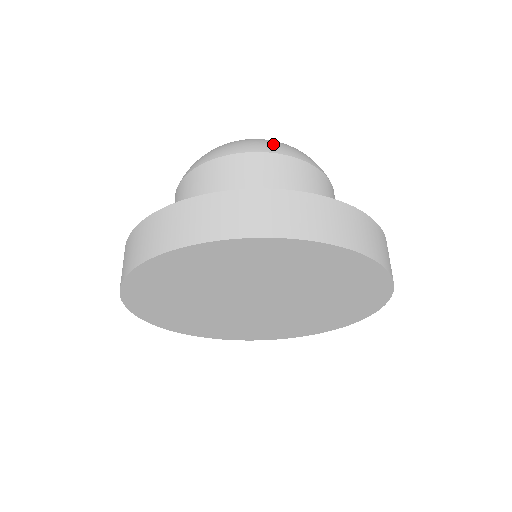
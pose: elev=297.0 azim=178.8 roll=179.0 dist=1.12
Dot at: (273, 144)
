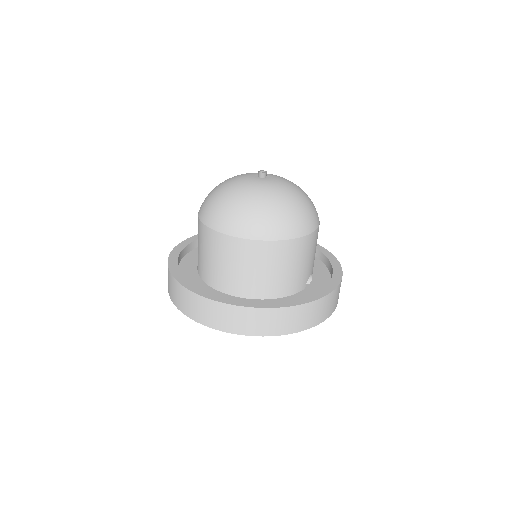
Dot at: (248, 224)
